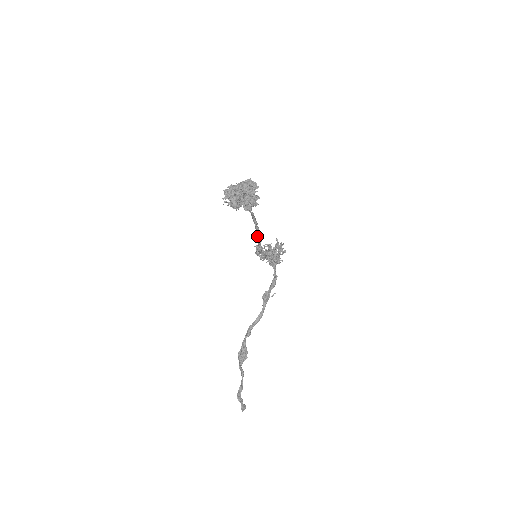
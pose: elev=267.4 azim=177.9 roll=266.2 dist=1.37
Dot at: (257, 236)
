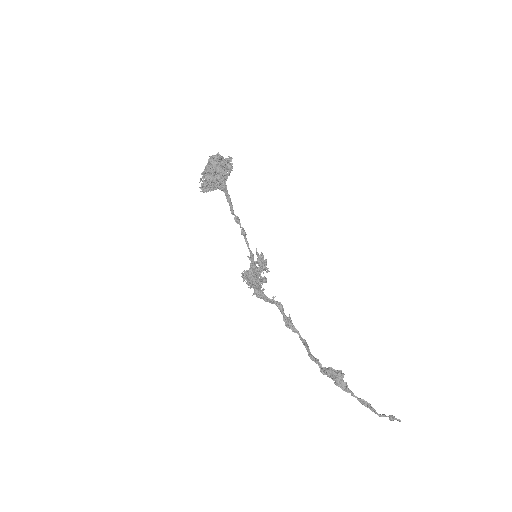
Dot at: (243, 232)
